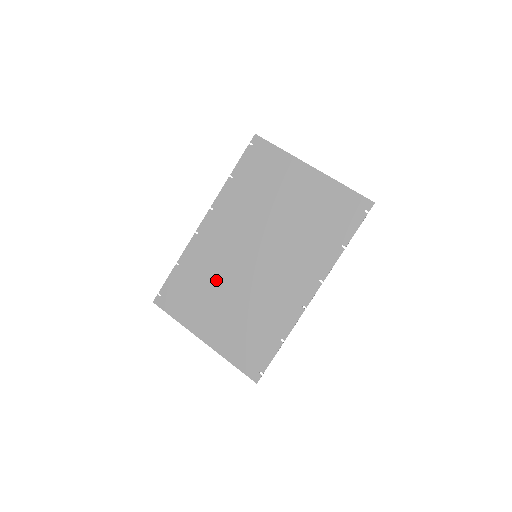
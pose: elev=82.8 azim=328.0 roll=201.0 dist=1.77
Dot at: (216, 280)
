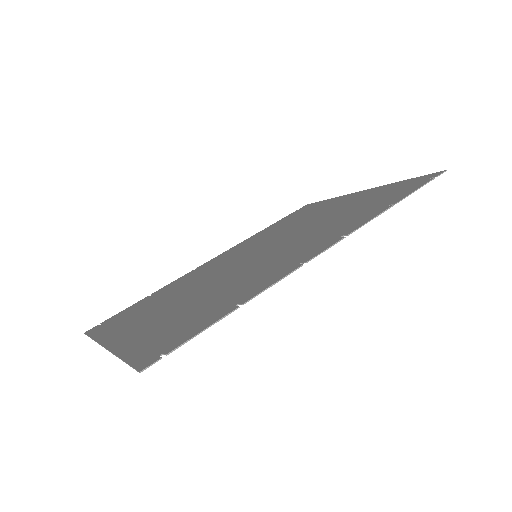
Dot at: (185, 289)
